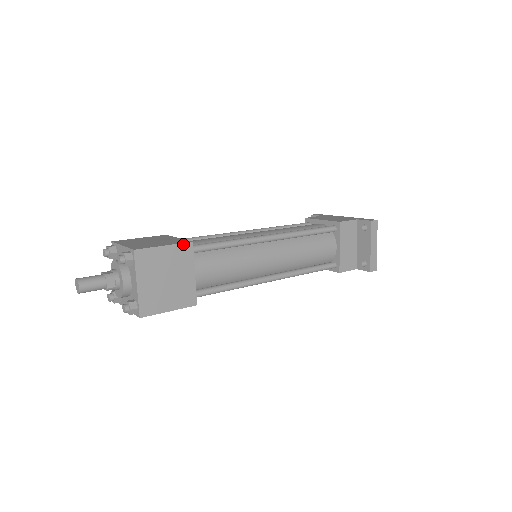
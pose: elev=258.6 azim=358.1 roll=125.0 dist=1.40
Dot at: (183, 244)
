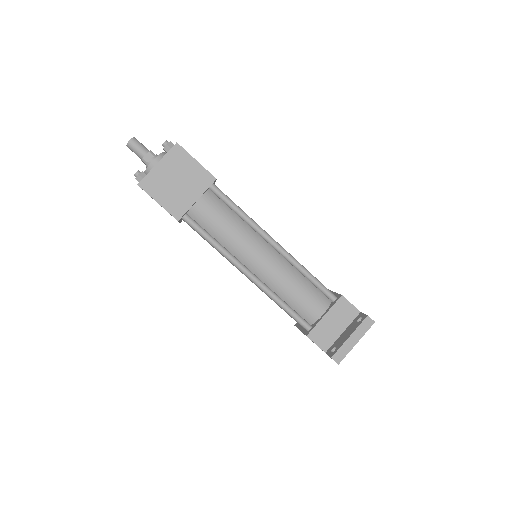
Dot at: (209, 173)
